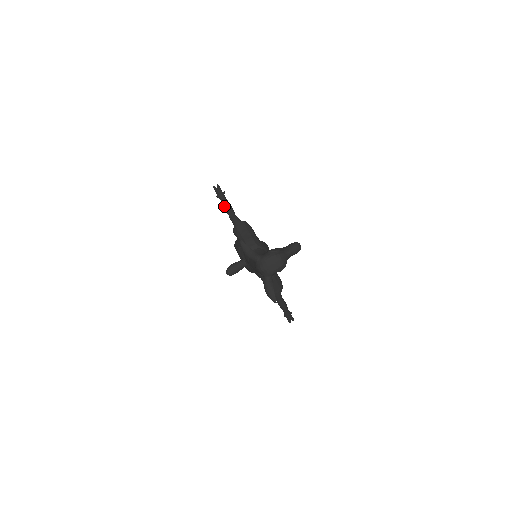
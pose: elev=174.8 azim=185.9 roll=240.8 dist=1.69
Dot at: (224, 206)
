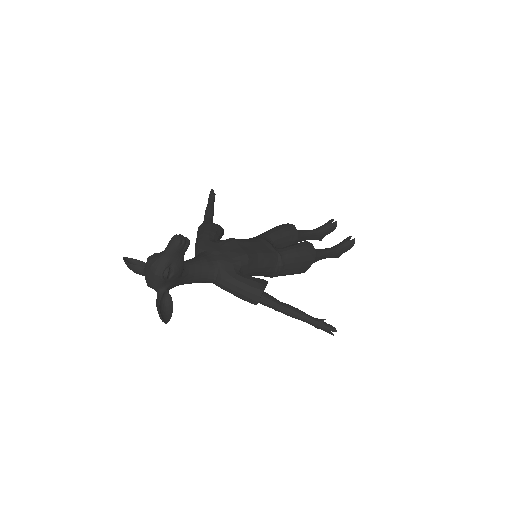
Dot at: occluded
